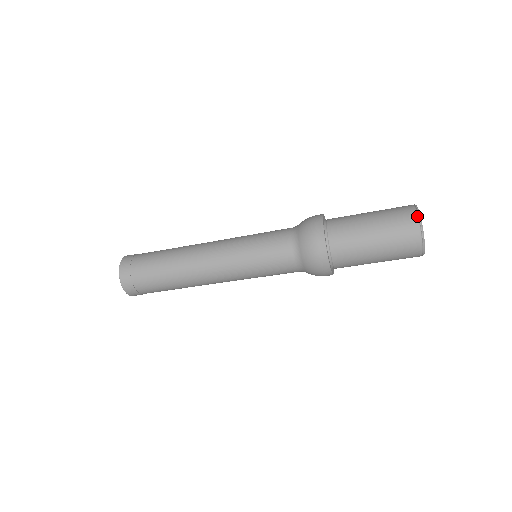
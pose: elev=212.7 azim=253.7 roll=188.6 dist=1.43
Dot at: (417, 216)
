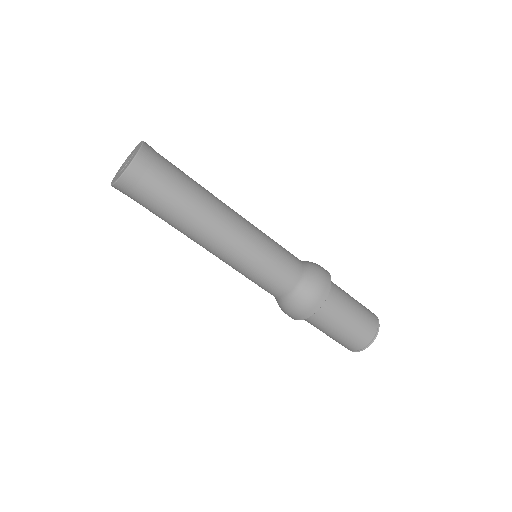
Dot at: (378, 322)
